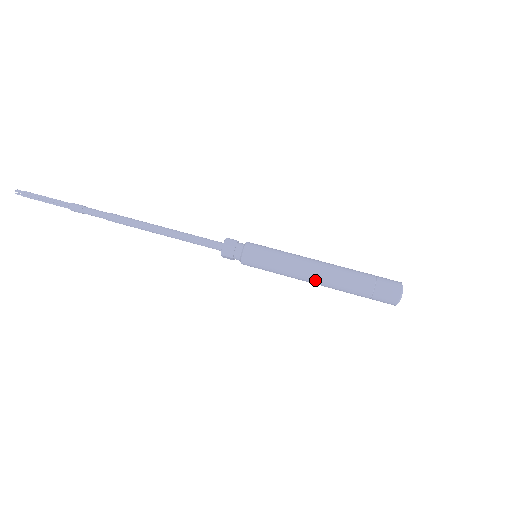
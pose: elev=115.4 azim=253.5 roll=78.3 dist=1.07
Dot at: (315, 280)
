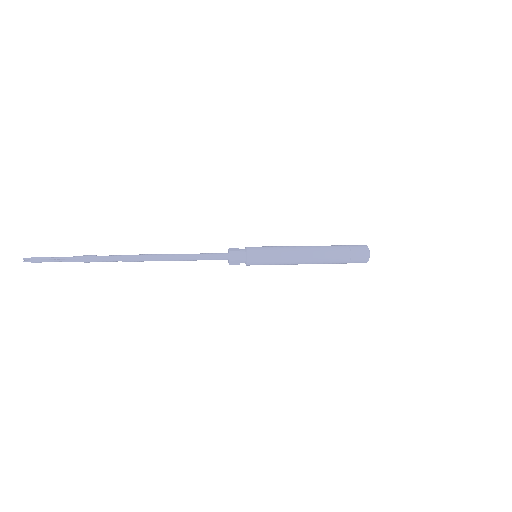
Dot at: (308, 258)
